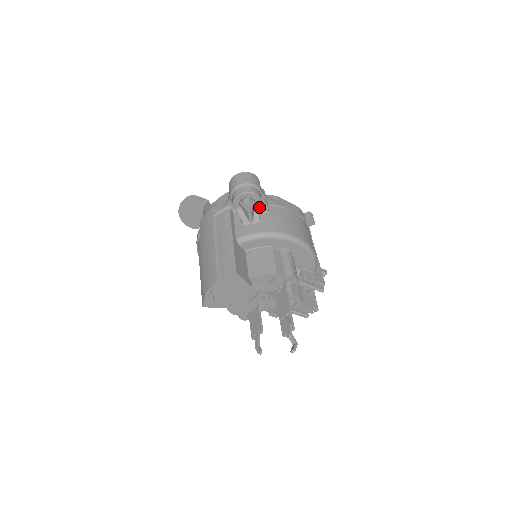
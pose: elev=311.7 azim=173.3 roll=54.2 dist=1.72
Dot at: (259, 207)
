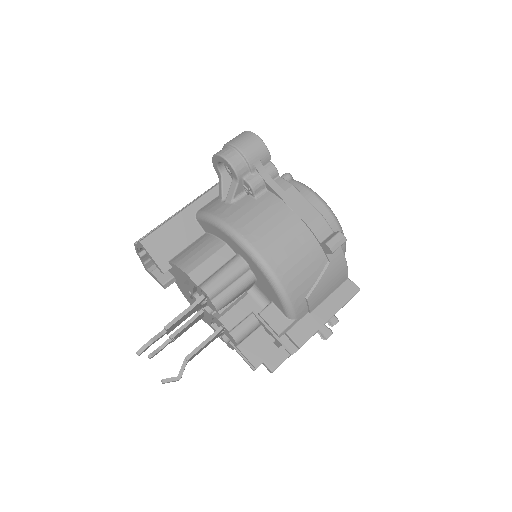
Dot at: (236, 183)
